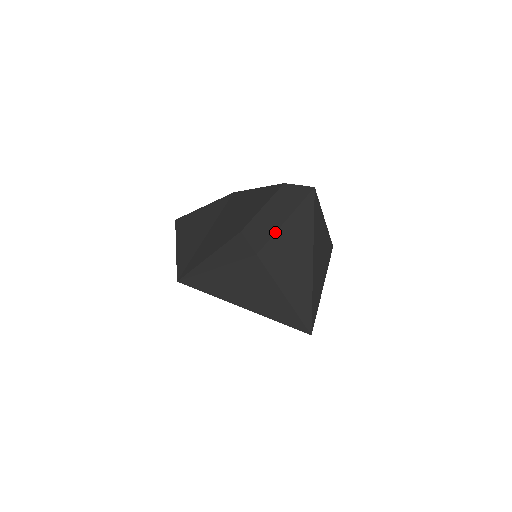
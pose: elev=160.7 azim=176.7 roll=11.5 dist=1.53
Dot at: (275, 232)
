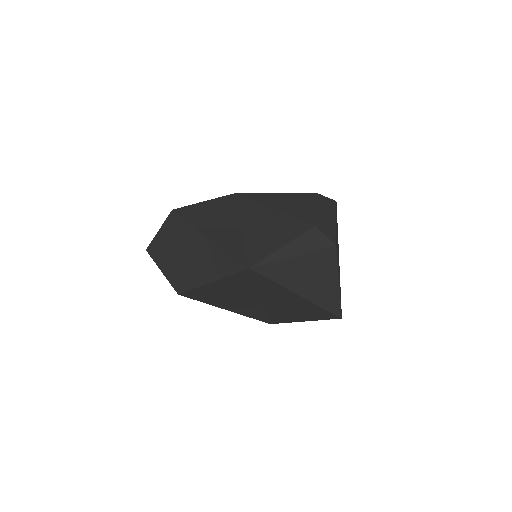
Dot at: (336, 230)
